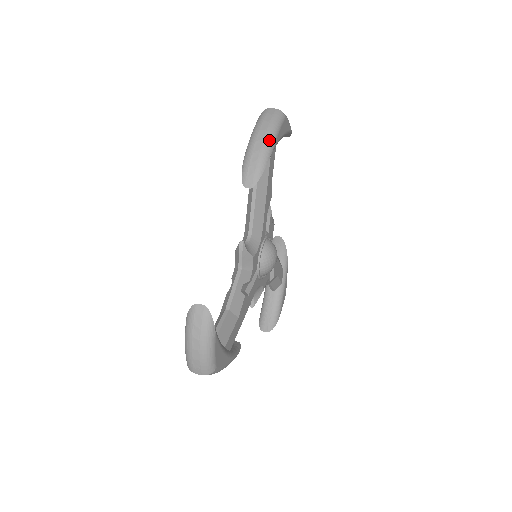
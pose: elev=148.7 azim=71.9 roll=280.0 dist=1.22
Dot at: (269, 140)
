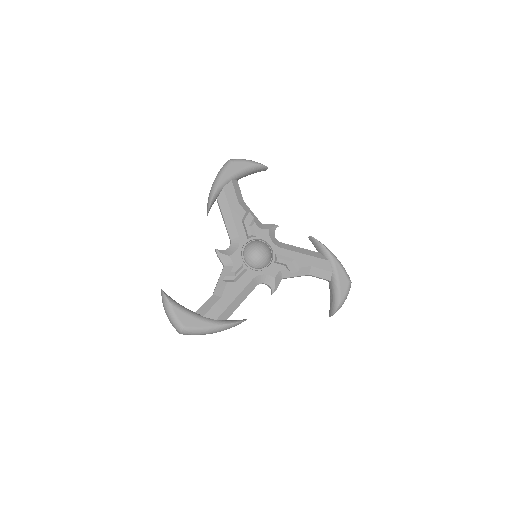
Dot at: (215, 182)
